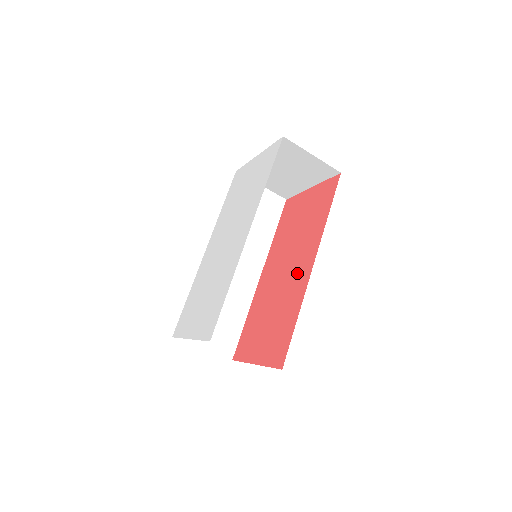
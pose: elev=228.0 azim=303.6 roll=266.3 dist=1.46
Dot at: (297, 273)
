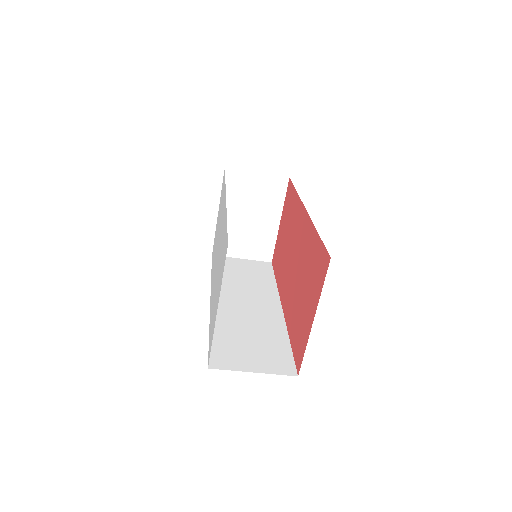
Dot at: (300, 236)
